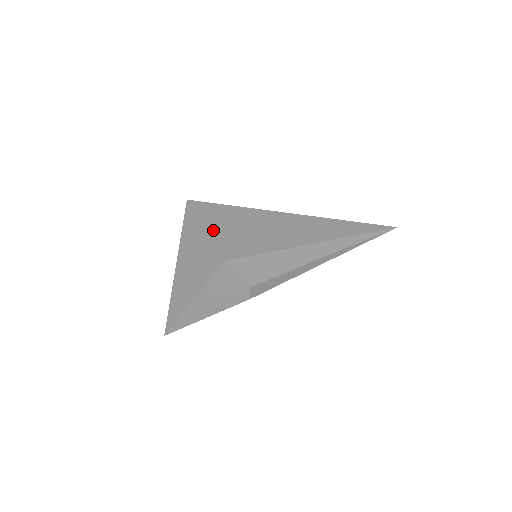
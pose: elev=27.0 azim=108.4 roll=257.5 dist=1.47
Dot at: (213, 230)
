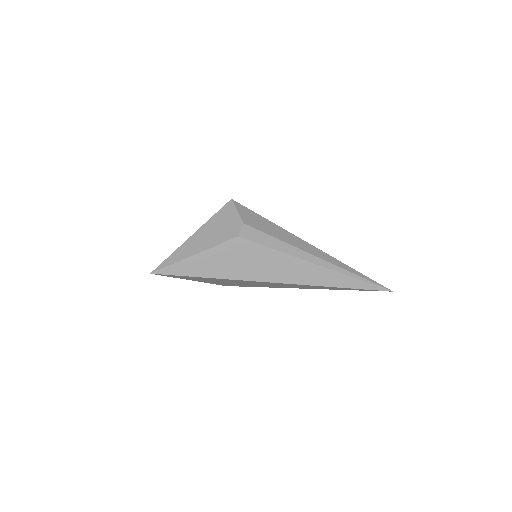
Dot at: occluded
